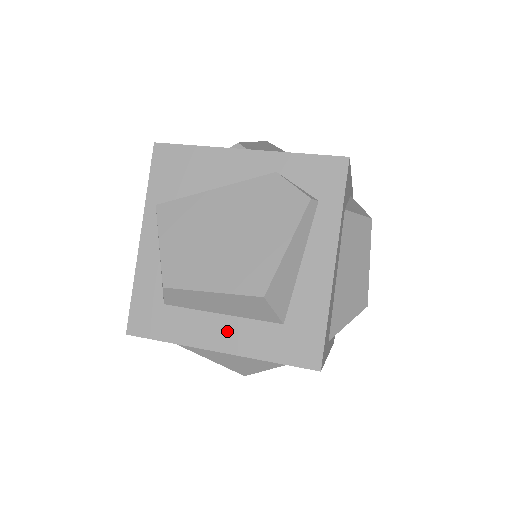
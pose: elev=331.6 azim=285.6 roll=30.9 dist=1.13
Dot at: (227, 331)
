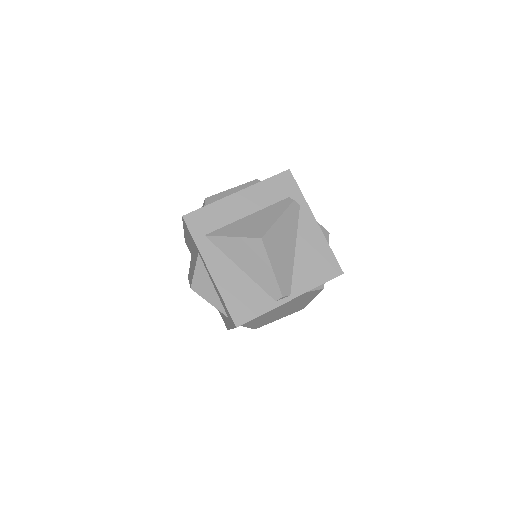
Dot at: occluded
